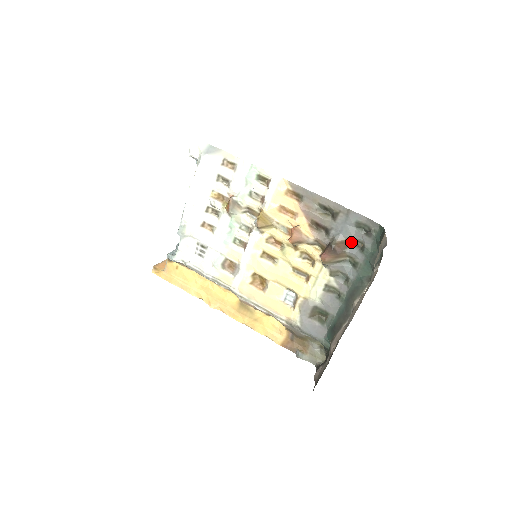
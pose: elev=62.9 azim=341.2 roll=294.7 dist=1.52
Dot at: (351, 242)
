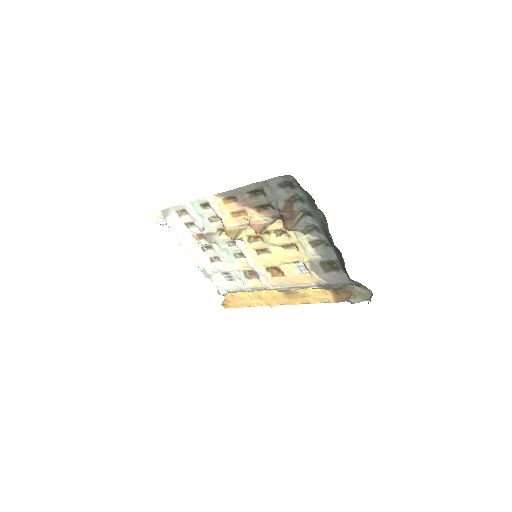
Dot at: (291, 201)
